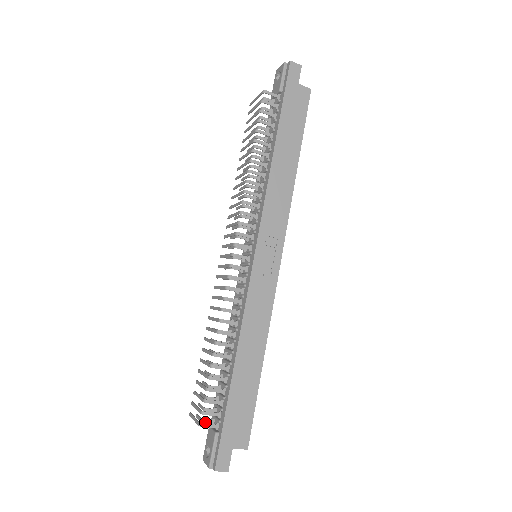
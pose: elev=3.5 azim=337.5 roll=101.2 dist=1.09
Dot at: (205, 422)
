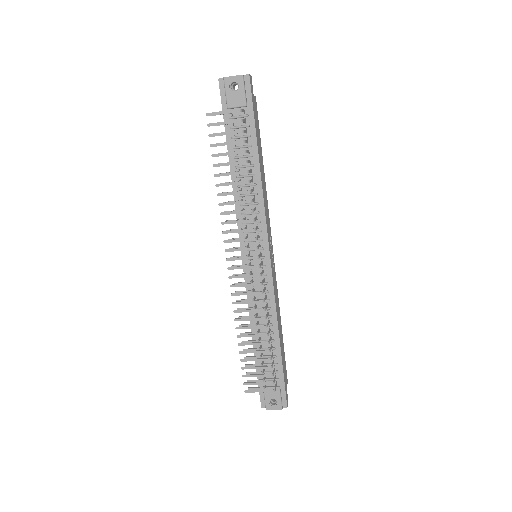
Dot at: (265, 387)
